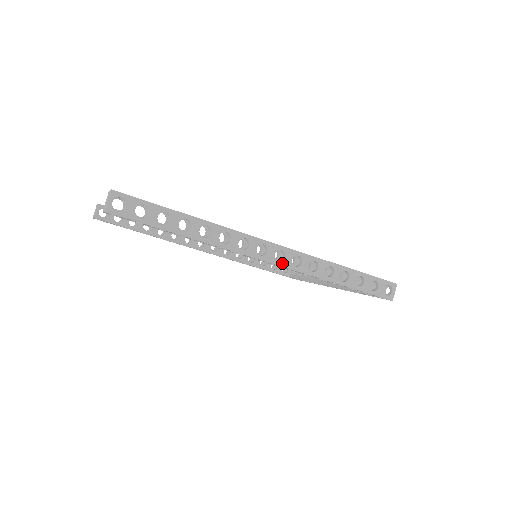
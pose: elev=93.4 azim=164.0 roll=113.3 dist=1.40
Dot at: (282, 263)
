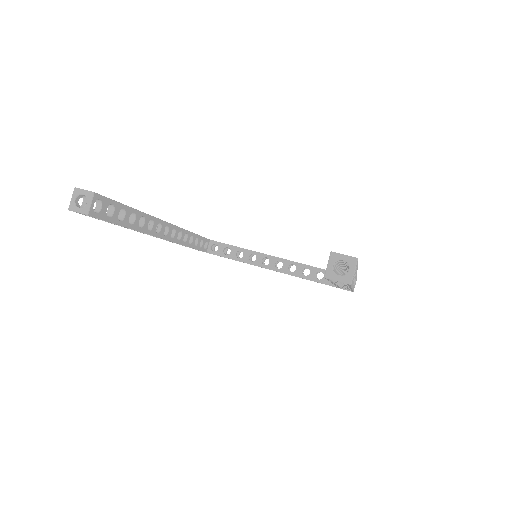
Dot at: (353, 287)
